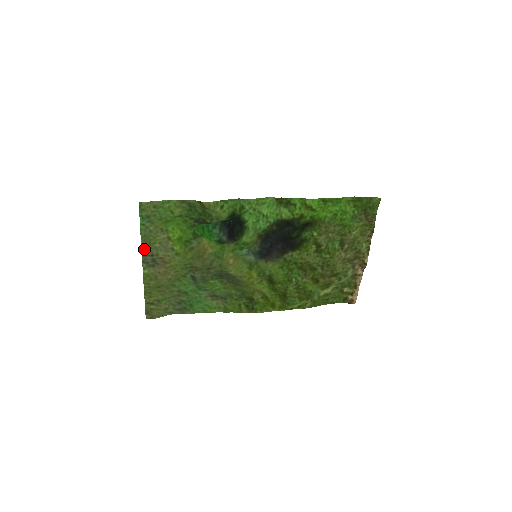
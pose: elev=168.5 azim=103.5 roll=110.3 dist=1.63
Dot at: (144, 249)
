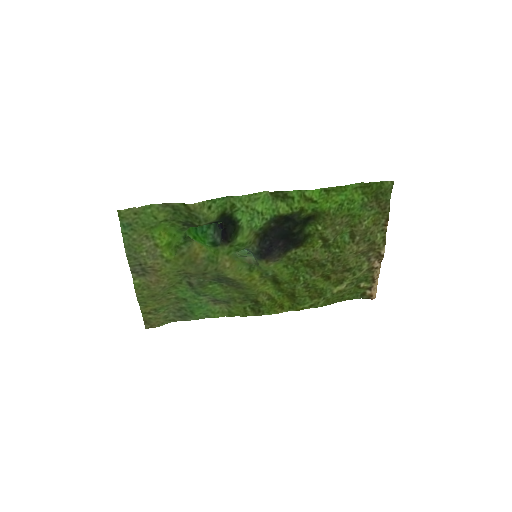
Dot at: (130, 259)
